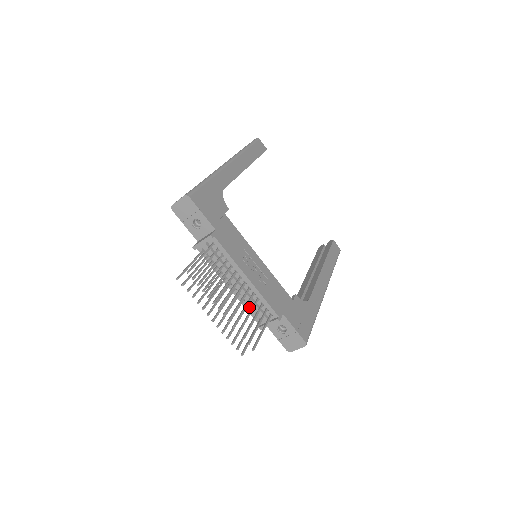
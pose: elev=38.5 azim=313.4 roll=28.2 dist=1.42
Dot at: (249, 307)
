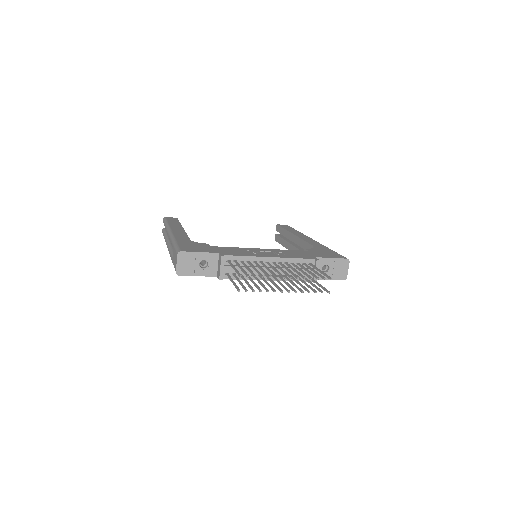
Dot at: occluded
